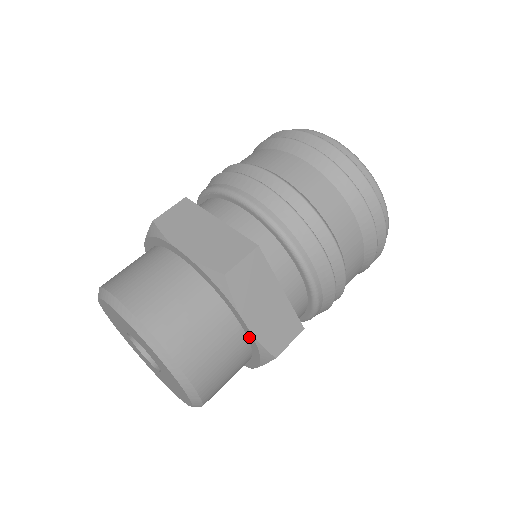
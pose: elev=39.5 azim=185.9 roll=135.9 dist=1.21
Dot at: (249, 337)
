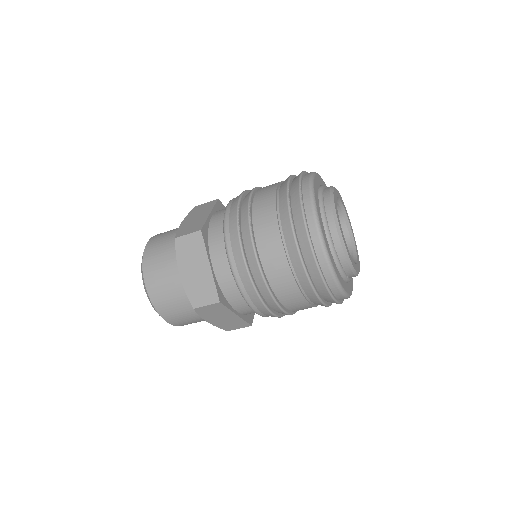
Dot at: occluded
